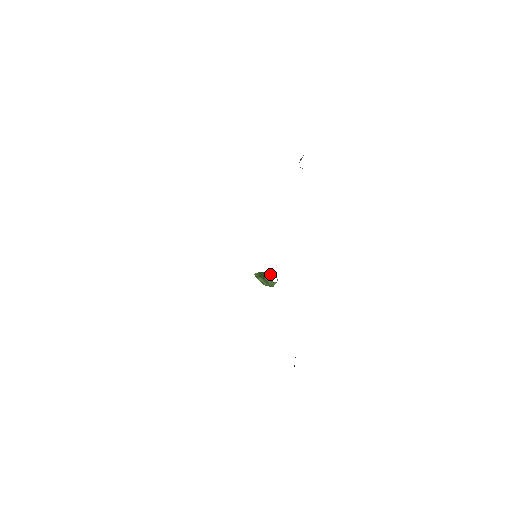
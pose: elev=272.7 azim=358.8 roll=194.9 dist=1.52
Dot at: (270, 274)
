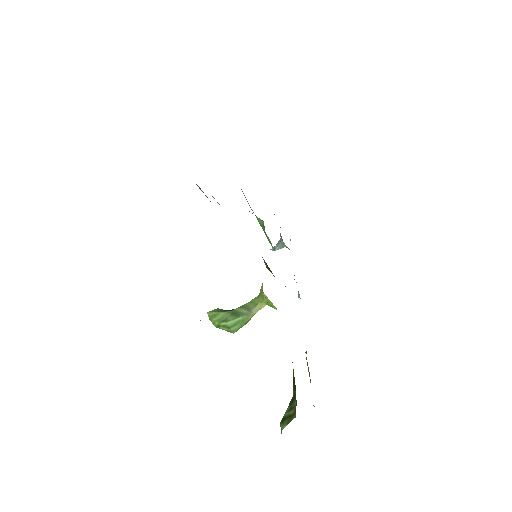
Dot at: (245, 305)
